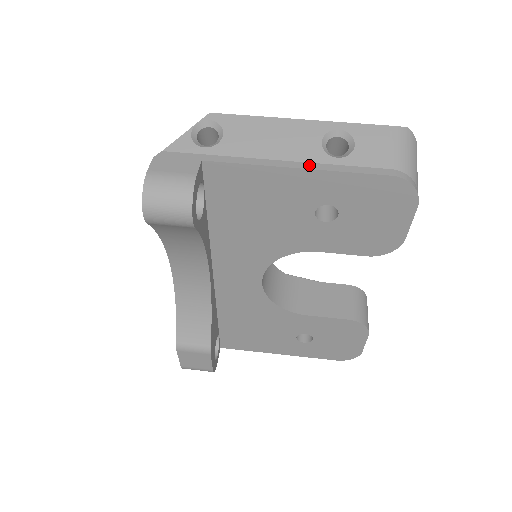
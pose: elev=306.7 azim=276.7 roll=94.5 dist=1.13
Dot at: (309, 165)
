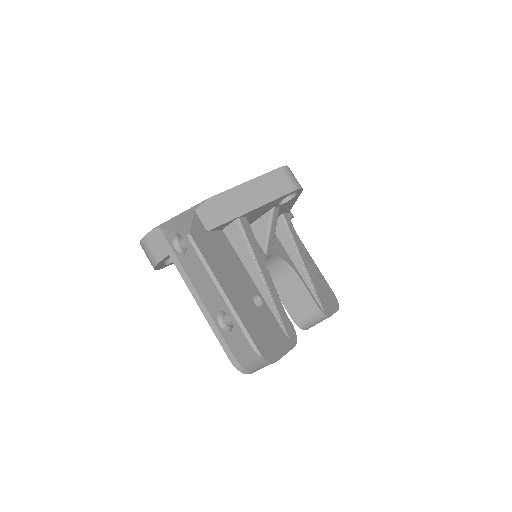
Dot at: (206, 313)
